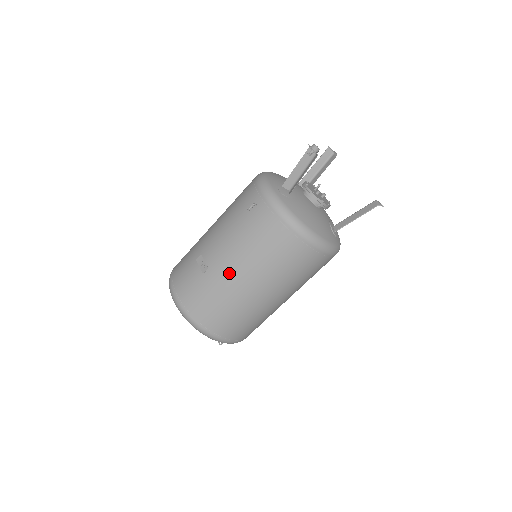
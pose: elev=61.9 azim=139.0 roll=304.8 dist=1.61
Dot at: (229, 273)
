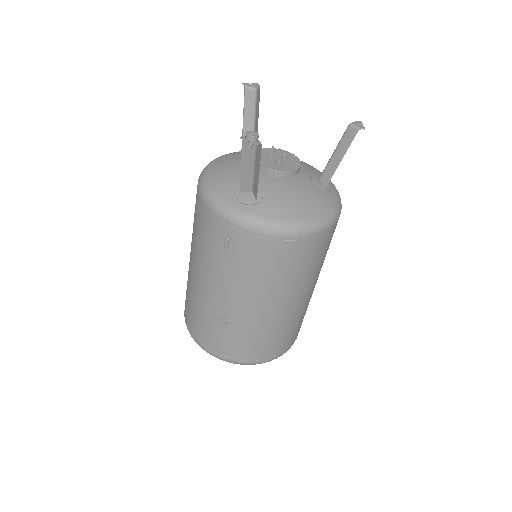
Dot at: (253, 312)
